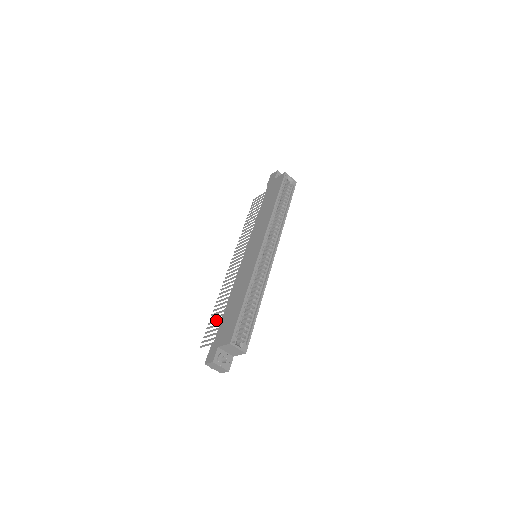
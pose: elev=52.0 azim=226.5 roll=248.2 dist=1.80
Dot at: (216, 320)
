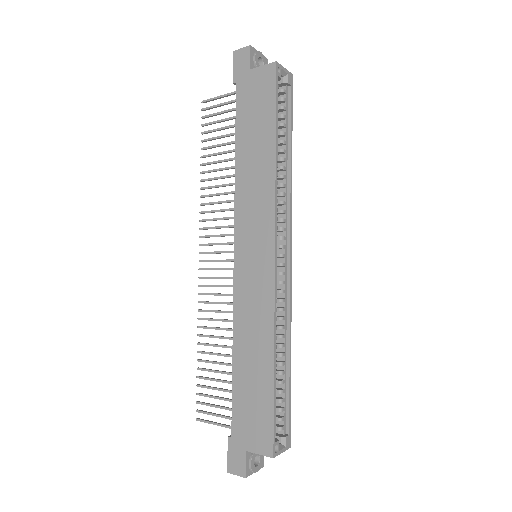
Dot at: (214, 379)
